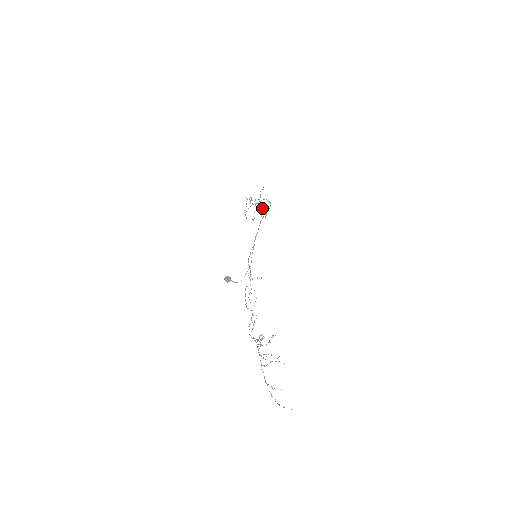
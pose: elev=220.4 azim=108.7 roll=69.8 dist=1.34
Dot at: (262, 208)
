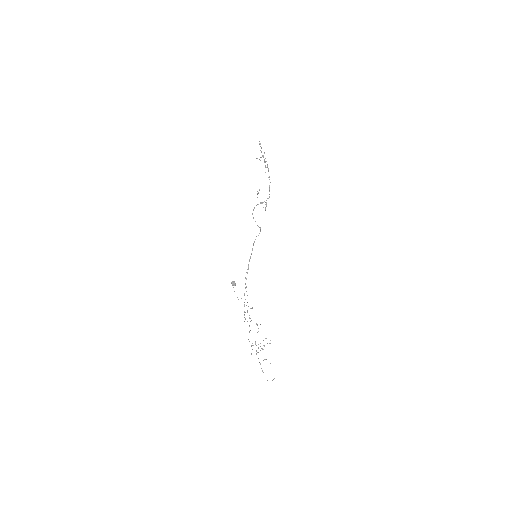
Dot at: (261, 203)
